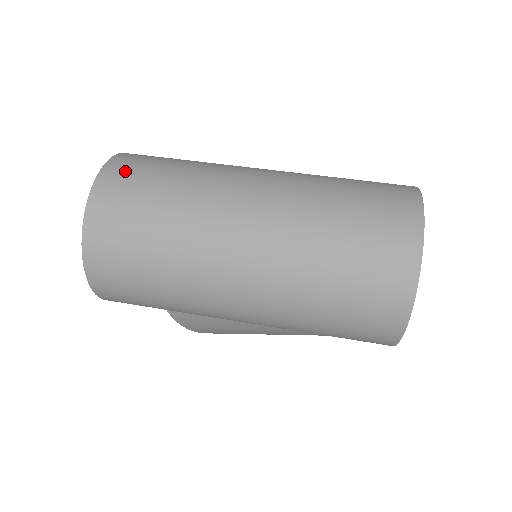
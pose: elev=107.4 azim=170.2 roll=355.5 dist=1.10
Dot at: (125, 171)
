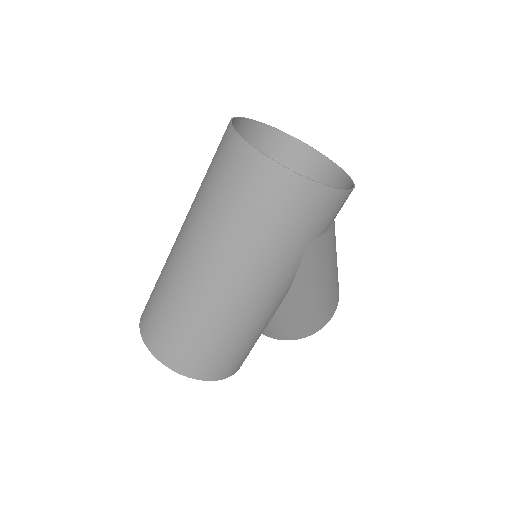
Dot at: (145, 313)
